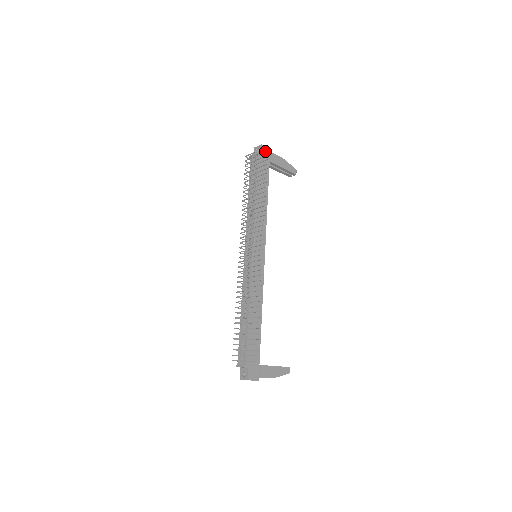
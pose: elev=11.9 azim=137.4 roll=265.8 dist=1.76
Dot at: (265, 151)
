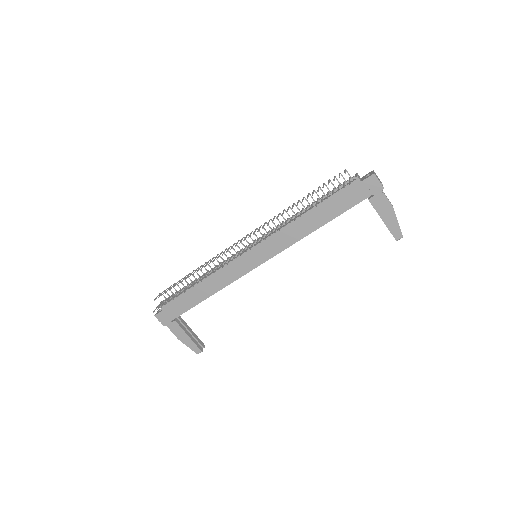
Dot at: (349, 182)
